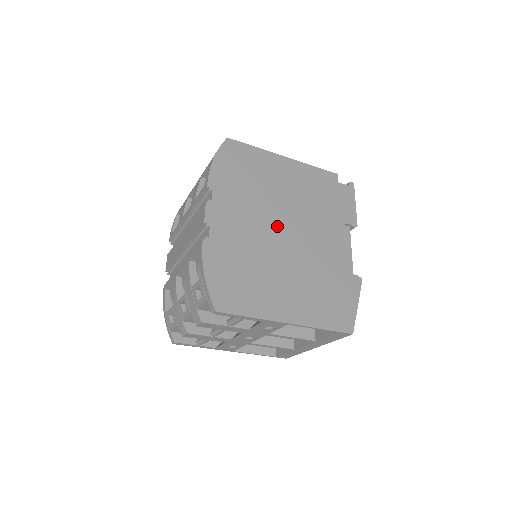
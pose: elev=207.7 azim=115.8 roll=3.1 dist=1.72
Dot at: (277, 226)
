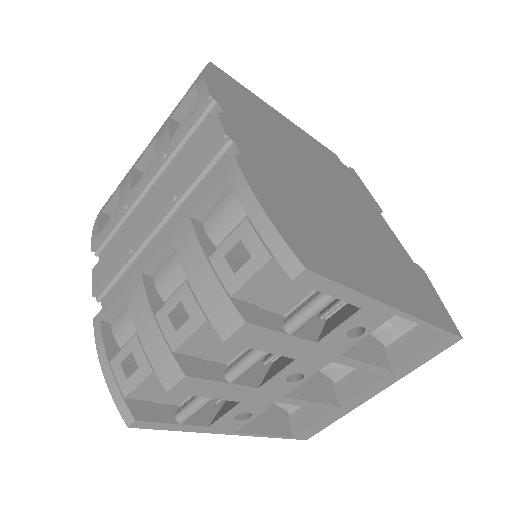
Dot at: (314, 179)
